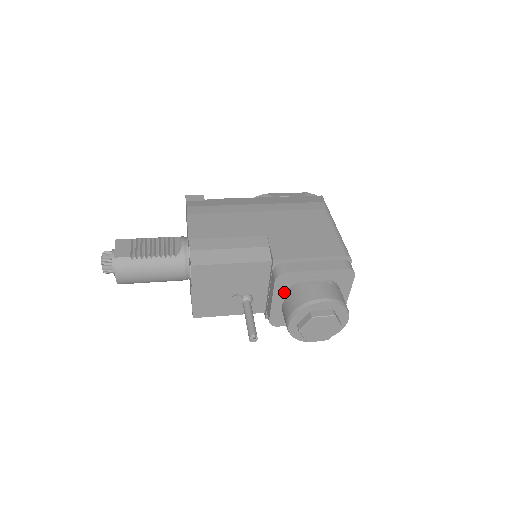
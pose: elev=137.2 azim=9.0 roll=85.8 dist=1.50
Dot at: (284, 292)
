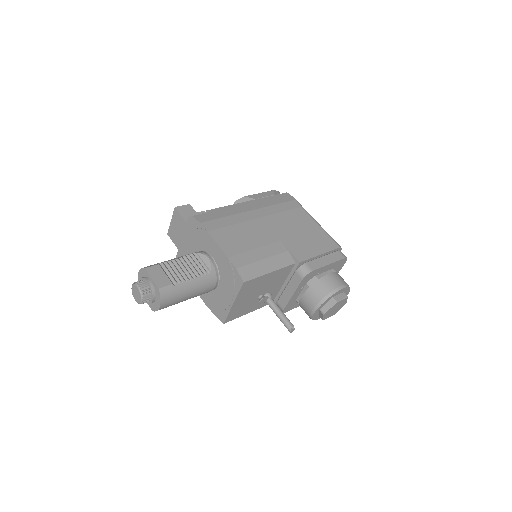
Dot at: (303, 286)
